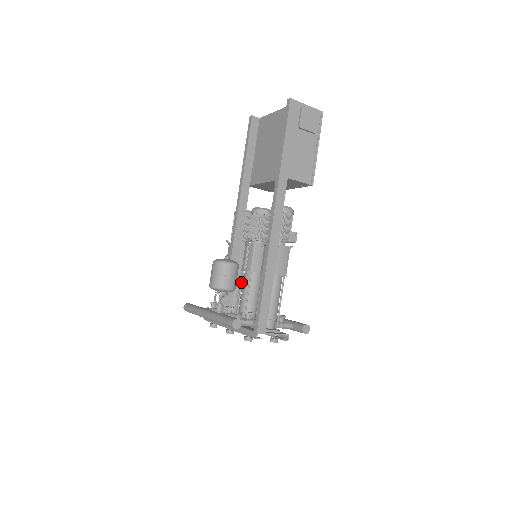
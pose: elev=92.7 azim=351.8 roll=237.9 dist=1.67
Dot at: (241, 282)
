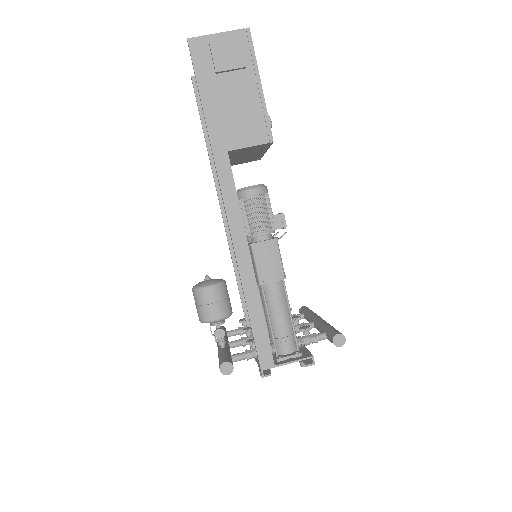
Dot at: occluded
